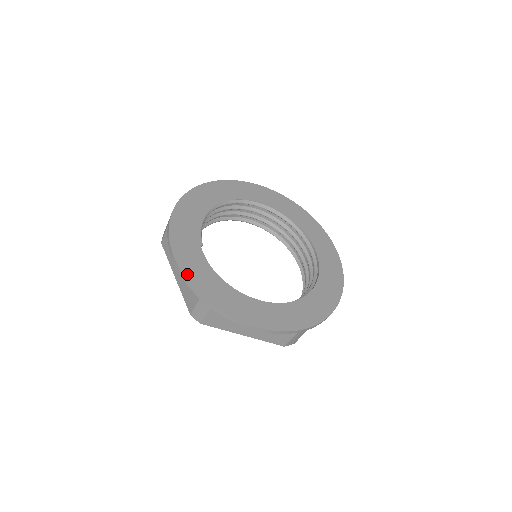
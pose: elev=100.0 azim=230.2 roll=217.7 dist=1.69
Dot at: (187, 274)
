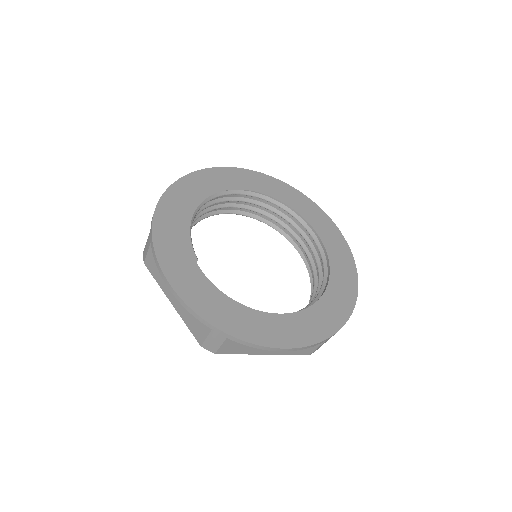
Dot at: (191, 303)
